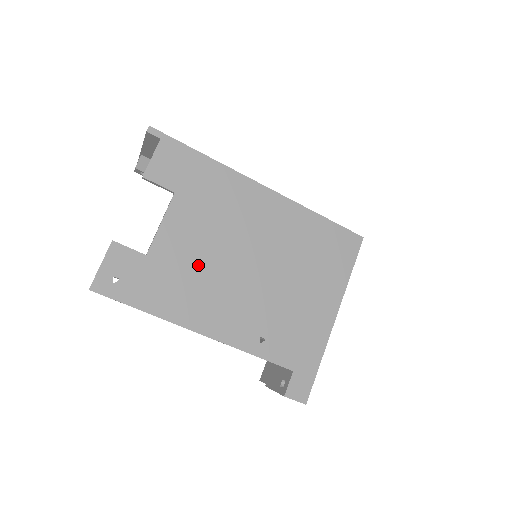
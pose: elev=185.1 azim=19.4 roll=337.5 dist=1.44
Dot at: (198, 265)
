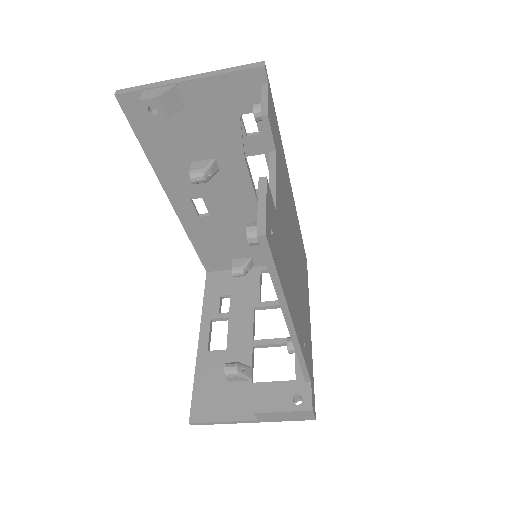
Dot at: (287, 244)
